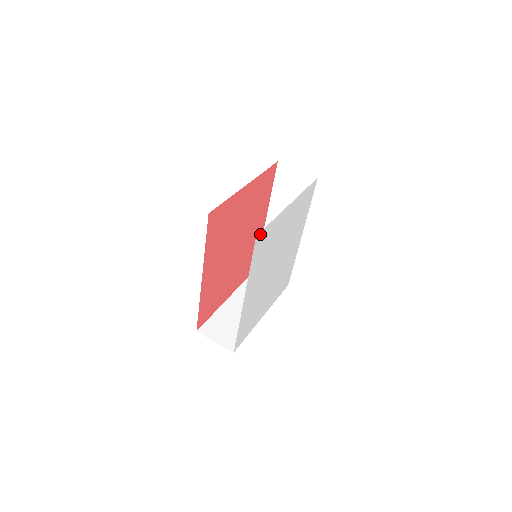
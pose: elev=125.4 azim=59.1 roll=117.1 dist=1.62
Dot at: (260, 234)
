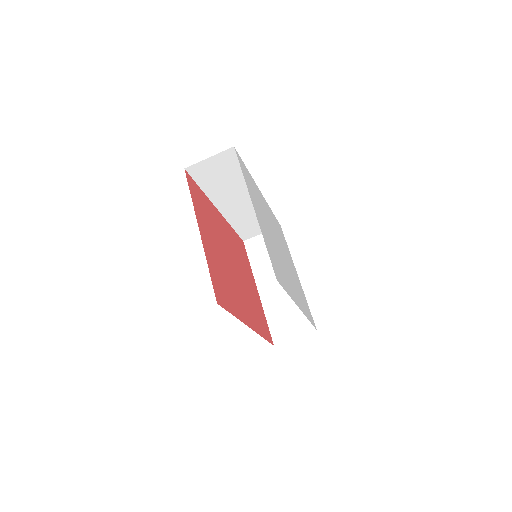
Dot at: (274, 272)
